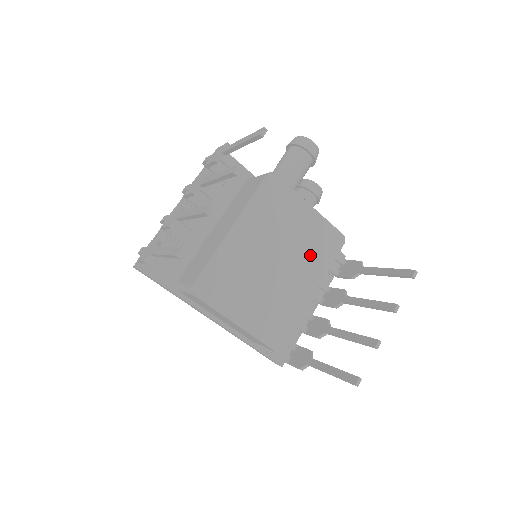
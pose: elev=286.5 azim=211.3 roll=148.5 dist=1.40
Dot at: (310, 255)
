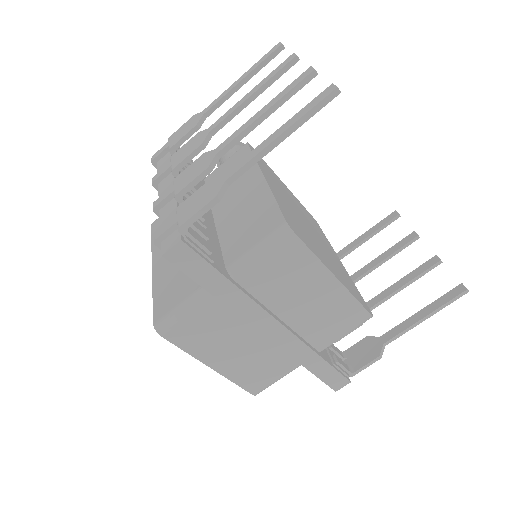
Dot at: (314, 226)
